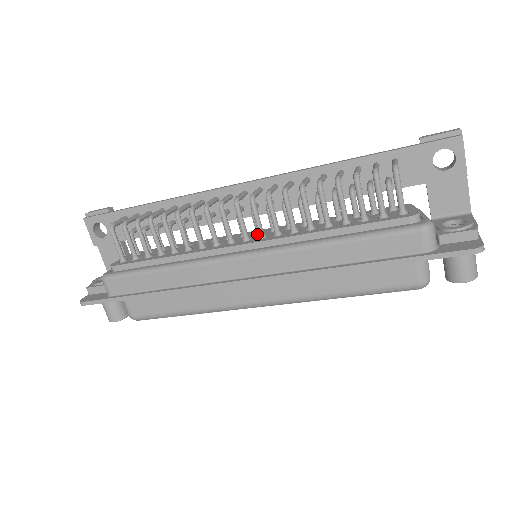
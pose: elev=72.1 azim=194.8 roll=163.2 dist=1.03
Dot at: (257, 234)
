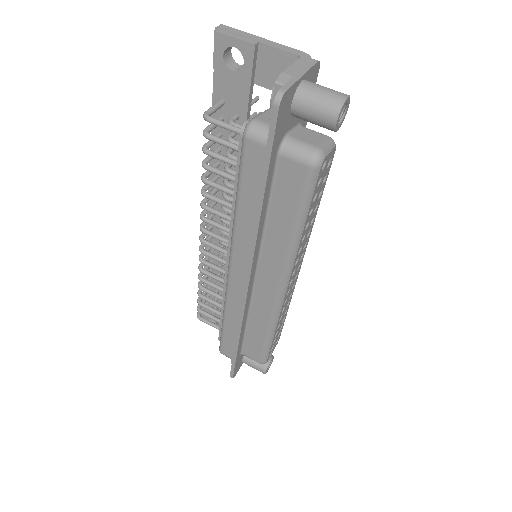
Dot at: occluded
